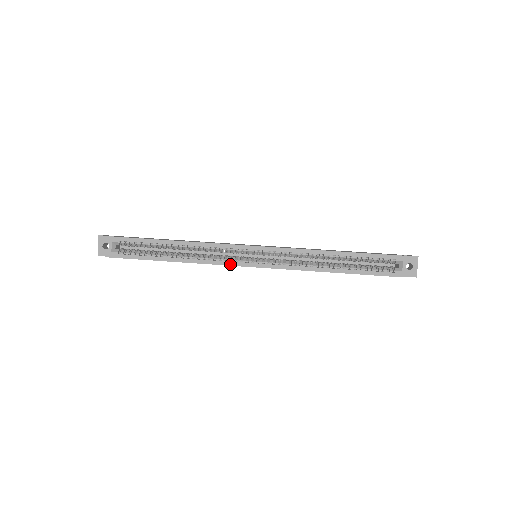
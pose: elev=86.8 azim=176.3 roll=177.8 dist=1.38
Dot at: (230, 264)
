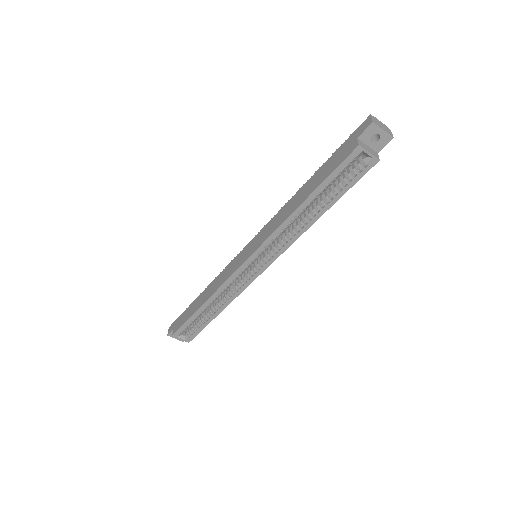
Dot at: (248, 284)
